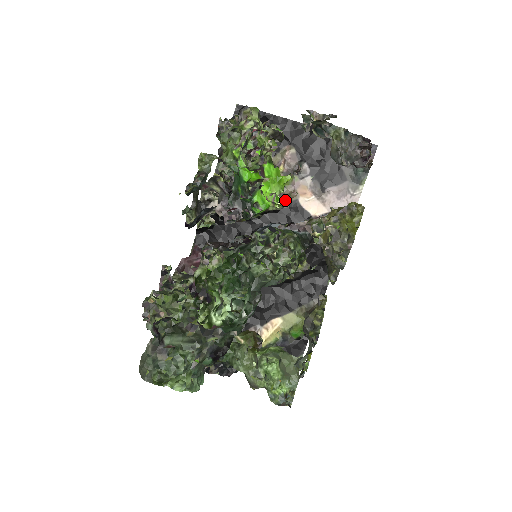
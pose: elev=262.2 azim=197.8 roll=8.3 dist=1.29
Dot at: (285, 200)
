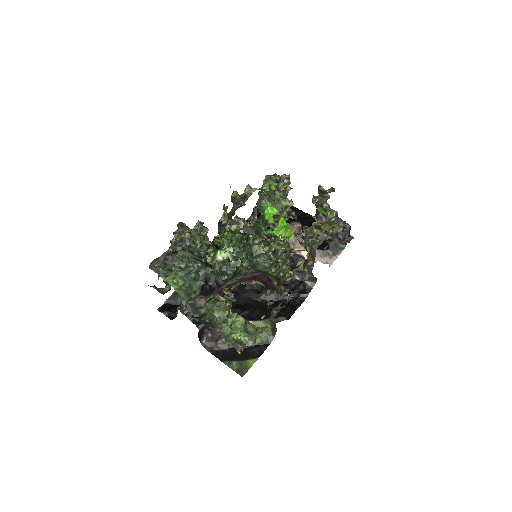
Dot at: (287, 238)
